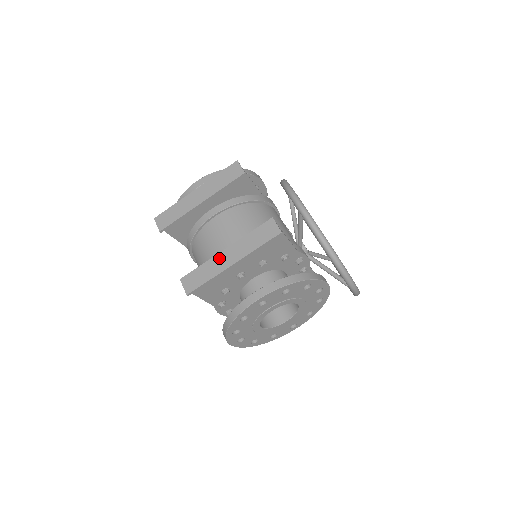
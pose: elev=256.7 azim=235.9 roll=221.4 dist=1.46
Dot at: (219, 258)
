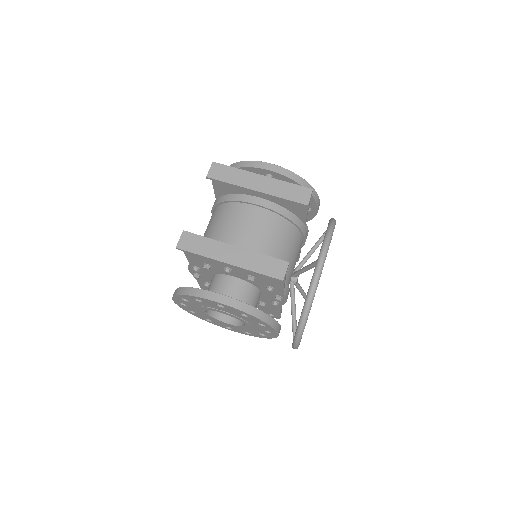
Dot at: (224, 248)
